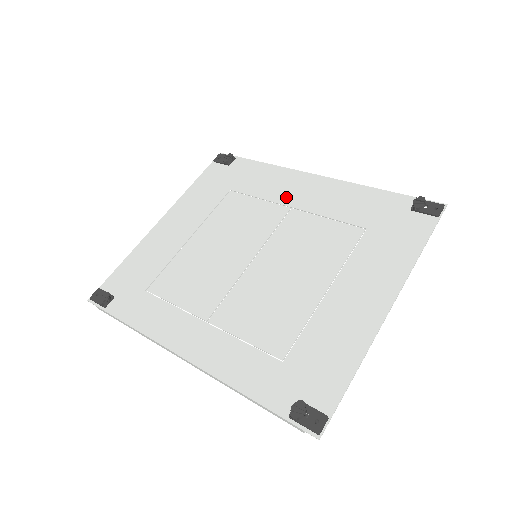
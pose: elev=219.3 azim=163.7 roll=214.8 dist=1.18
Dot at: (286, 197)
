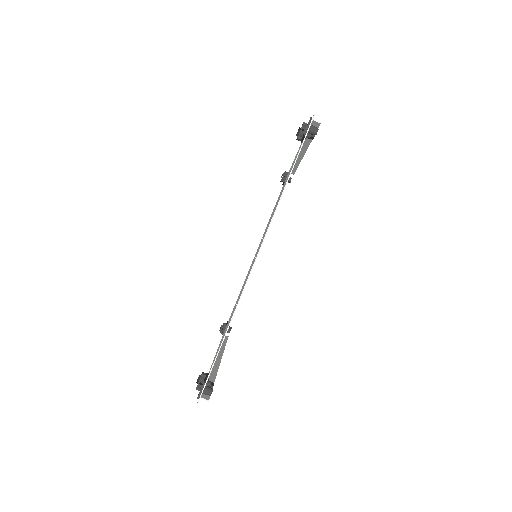
Dot at: occluded
